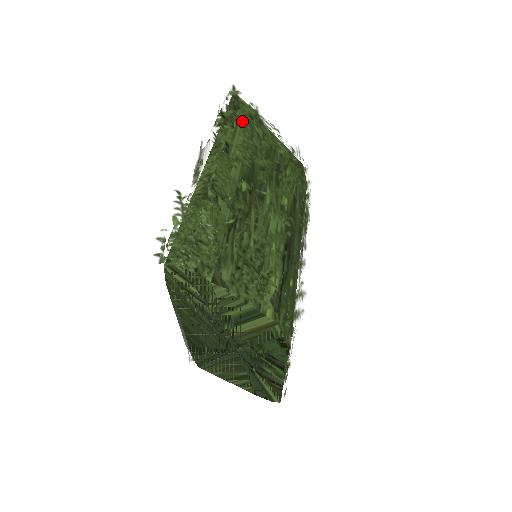
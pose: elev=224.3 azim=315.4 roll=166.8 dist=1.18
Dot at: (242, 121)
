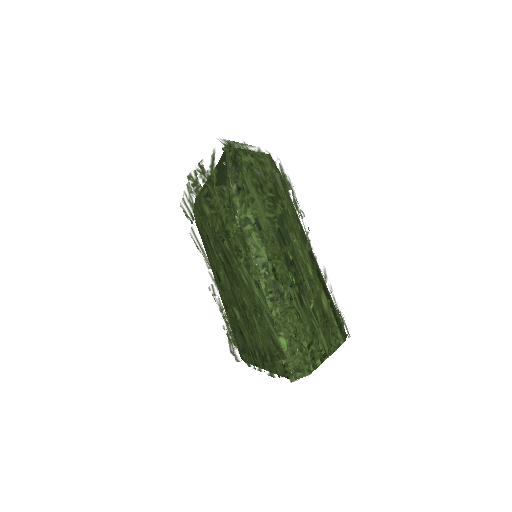
Dot at: (250, 178)
